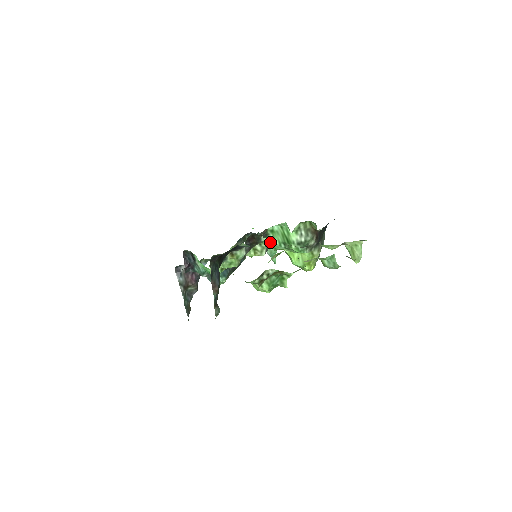
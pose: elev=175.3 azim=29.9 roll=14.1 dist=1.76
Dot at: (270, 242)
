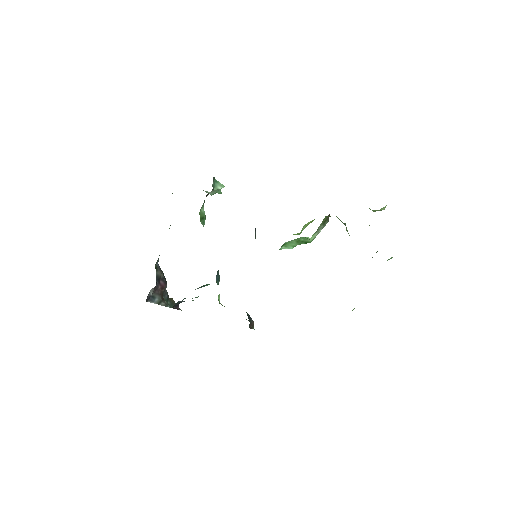
Dot at: (279, 249)
